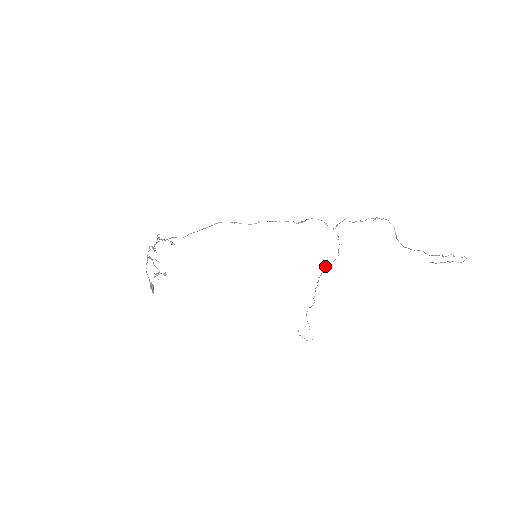
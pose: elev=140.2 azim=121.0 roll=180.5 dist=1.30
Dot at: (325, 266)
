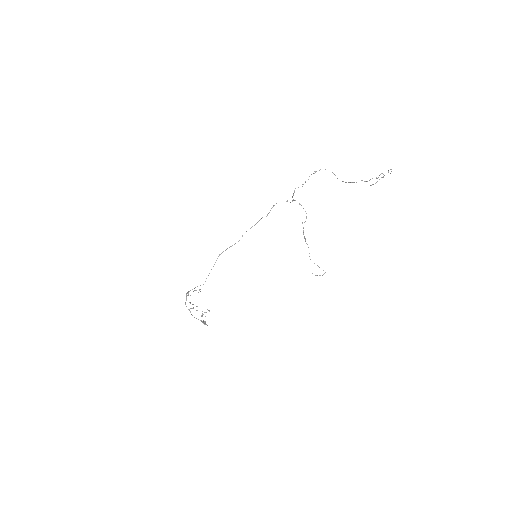
Dot at: occluded
